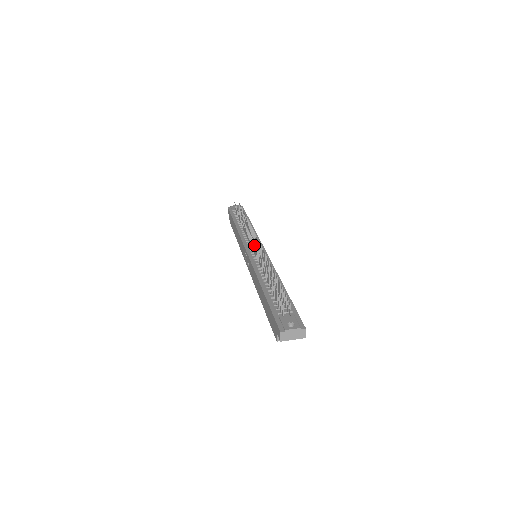
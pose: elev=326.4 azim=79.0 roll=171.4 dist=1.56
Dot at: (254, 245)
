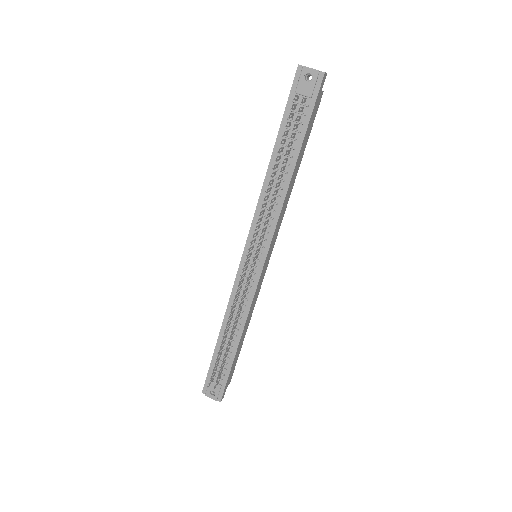
Dot at: (242, 271)
